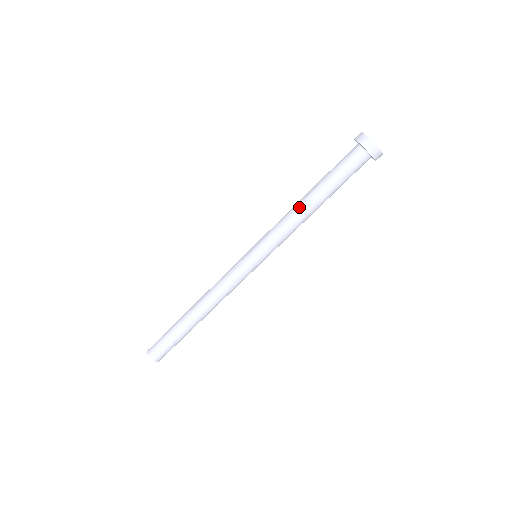
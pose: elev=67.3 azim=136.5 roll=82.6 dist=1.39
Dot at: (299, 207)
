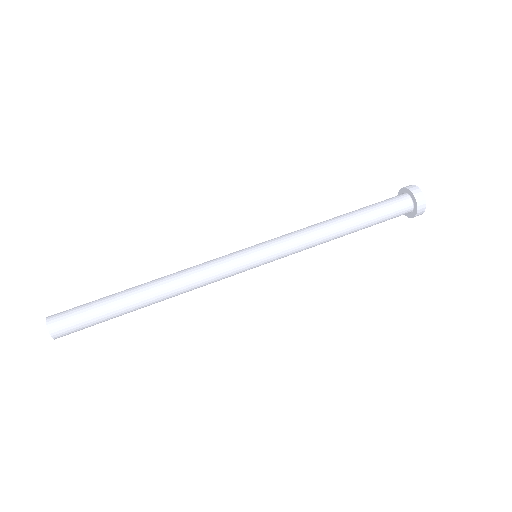
Dot at: (330, 224)
